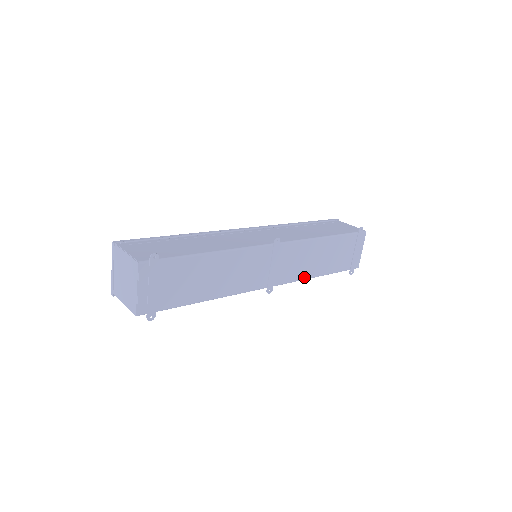
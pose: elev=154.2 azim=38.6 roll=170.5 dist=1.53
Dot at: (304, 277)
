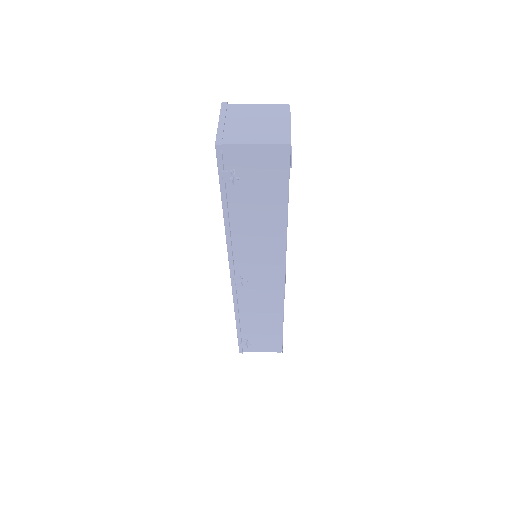
Dot at: occluded
